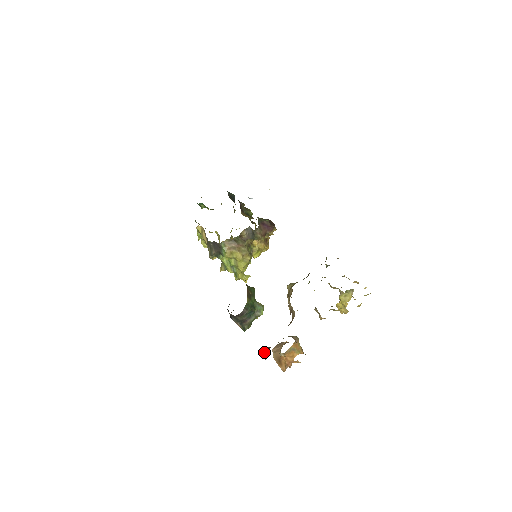
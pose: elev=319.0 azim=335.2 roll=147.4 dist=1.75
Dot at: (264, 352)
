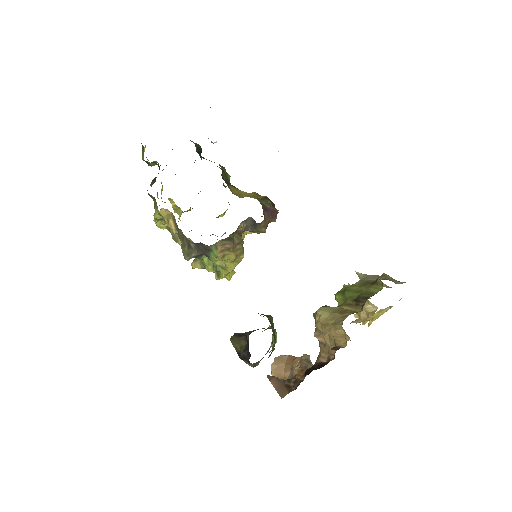
Dot at: (276, 386)
